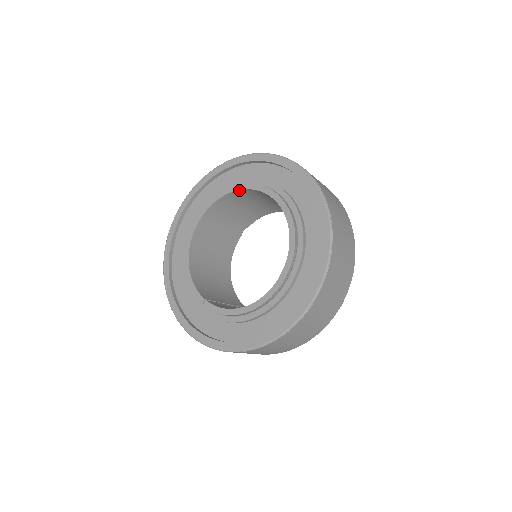
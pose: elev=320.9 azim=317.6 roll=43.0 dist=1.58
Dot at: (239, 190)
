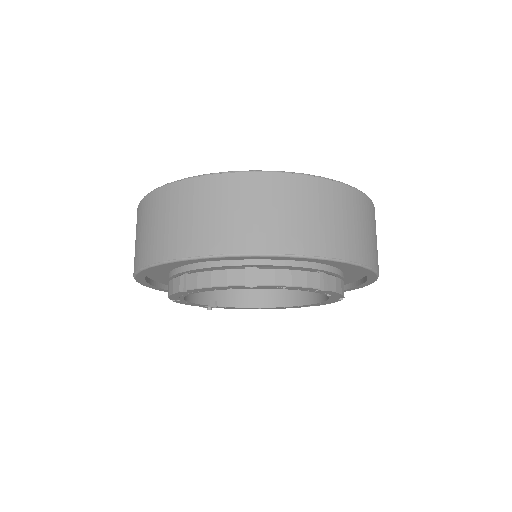
Dot at: occluded
